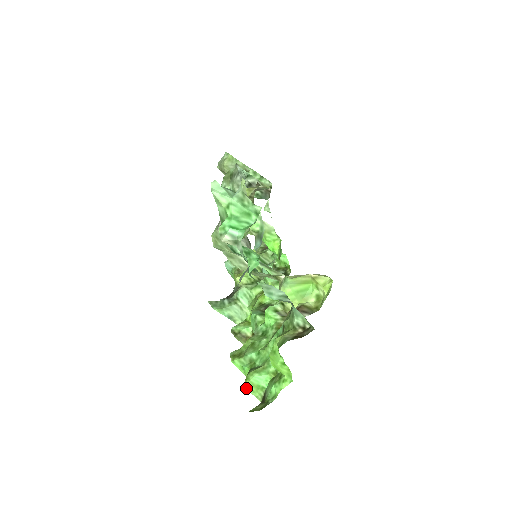
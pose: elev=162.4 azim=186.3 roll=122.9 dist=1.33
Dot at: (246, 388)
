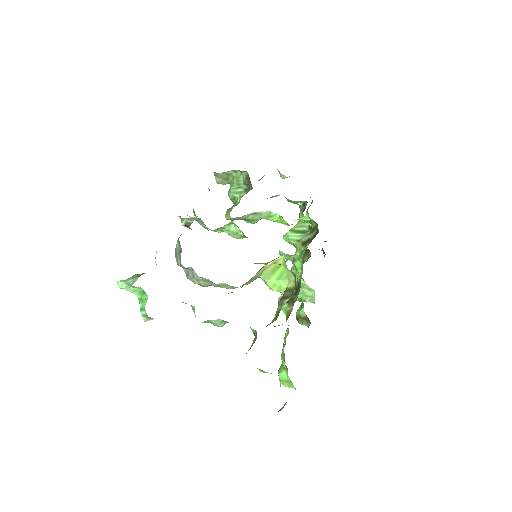
Dot at: (283, 385)
